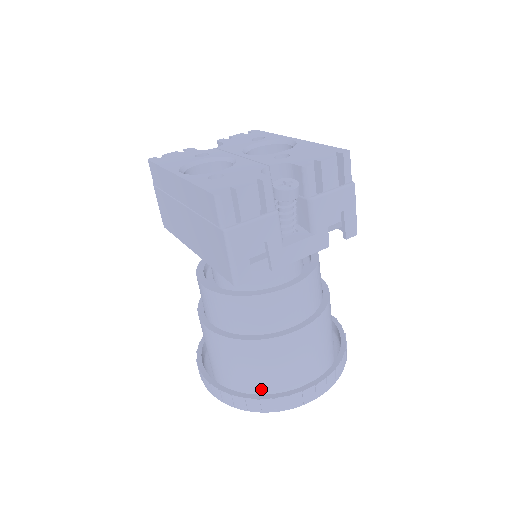
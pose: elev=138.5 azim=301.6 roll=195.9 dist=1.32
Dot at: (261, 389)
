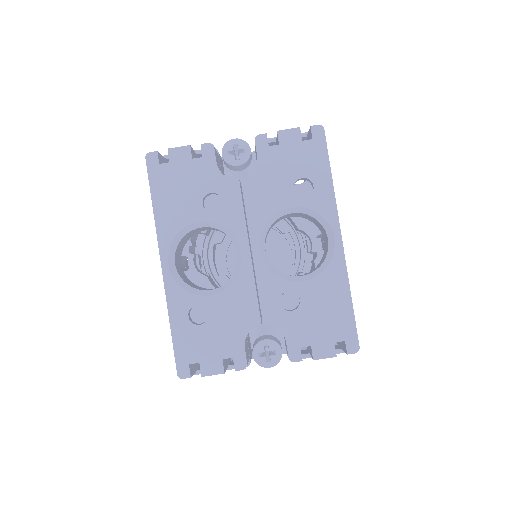
Dot at: occluded
